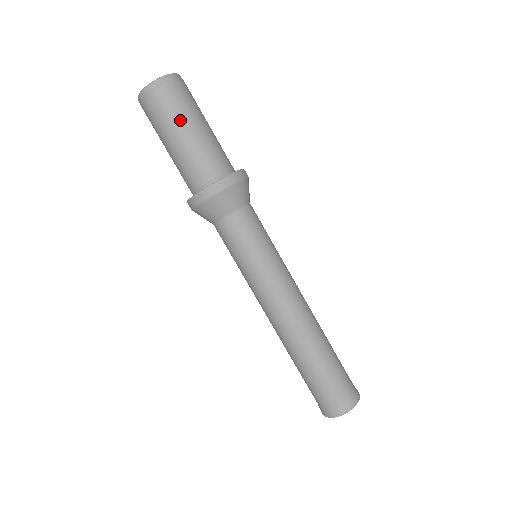
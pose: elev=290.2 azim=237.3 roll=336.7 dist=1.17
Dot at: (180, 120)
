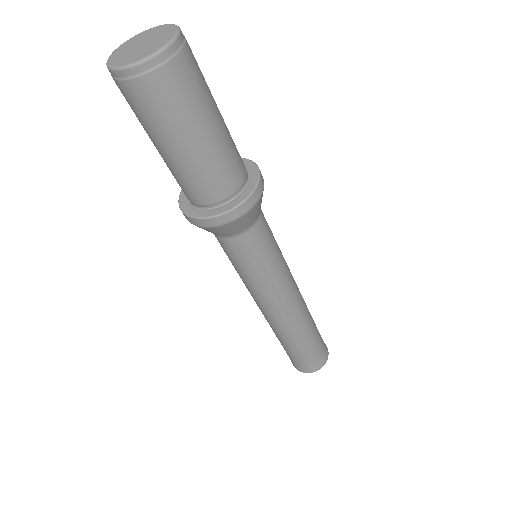
Dot at: (194, 119)
